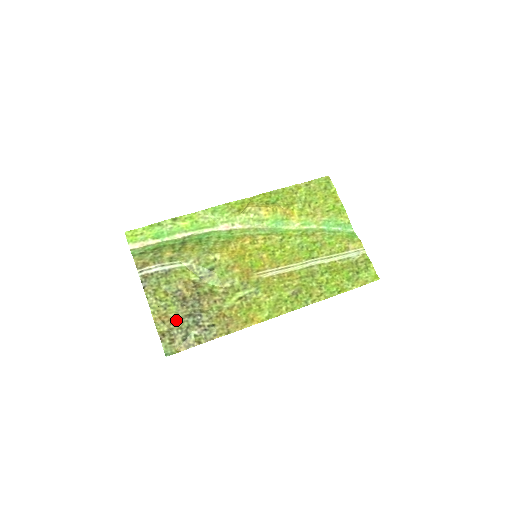
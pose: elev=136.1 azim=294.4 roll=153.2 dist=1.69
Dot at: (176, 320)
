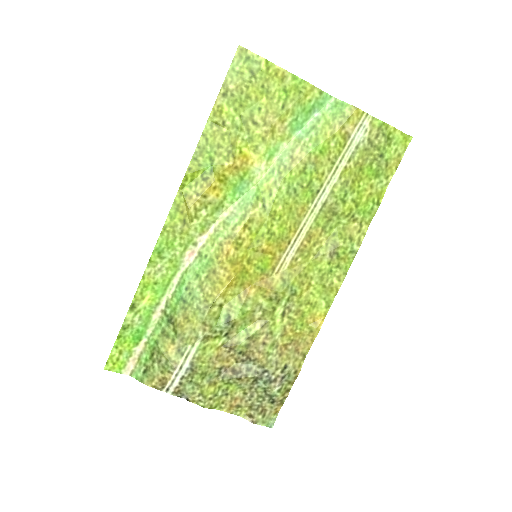
Dot at: (247, 394)
